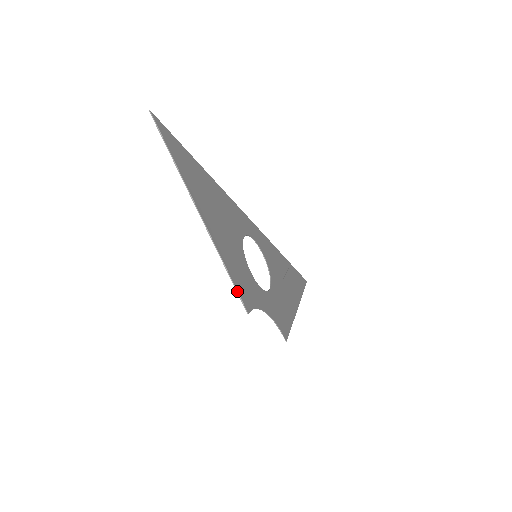
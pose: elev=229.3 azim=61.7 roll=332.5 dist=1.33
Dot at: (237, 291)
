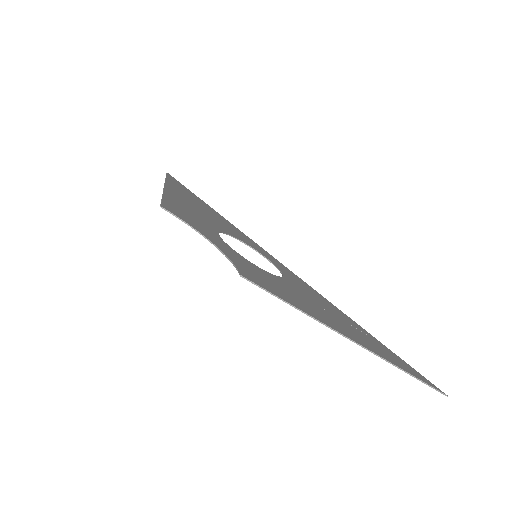
Dot at: (162, 200)
